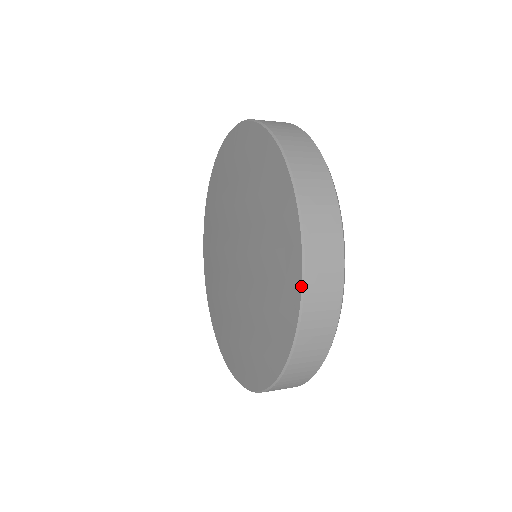
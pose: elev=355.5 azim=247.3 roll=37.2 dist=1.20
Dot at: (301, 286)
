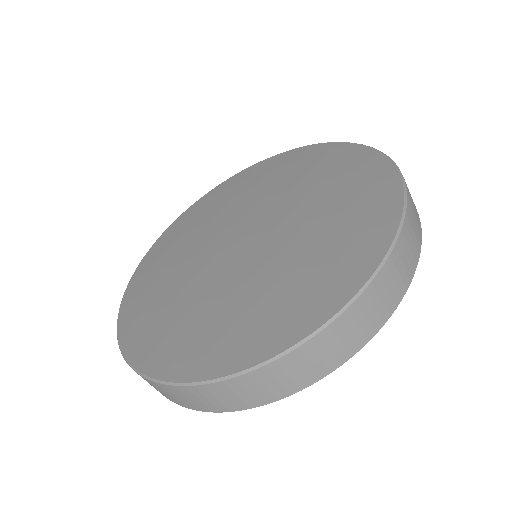
Dot at: (397, 229)
